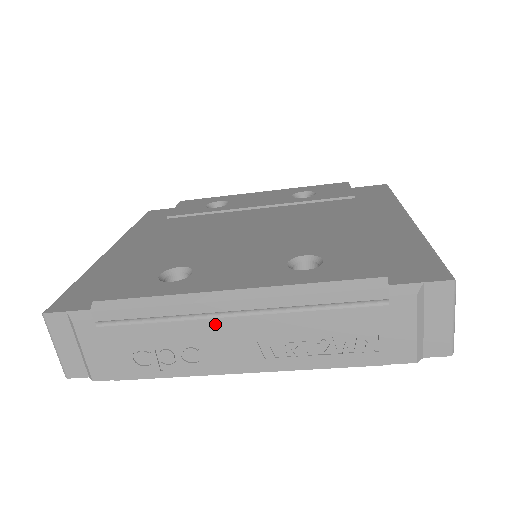
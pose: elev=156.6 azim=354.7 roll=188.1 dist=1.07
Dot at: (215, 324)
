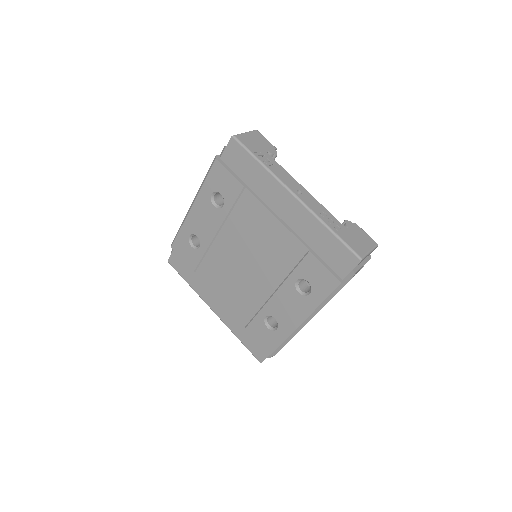
Dot at: occluded
